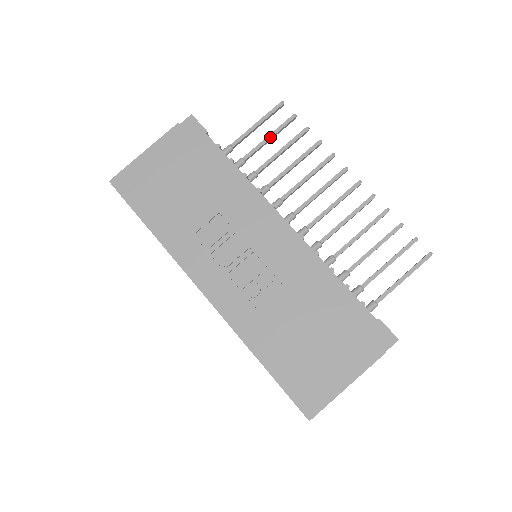
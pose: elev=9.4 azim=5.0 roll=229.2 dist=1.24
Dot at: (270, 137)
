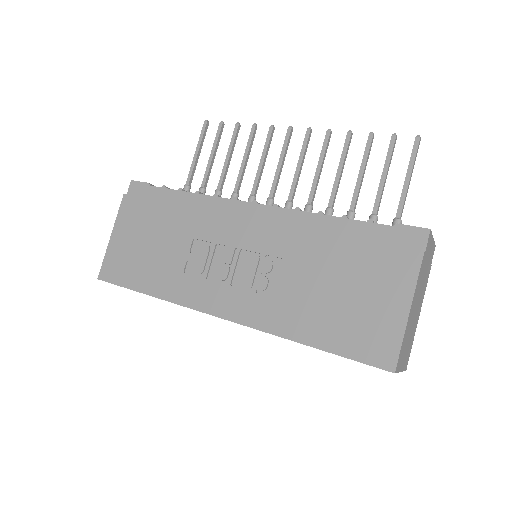
Dot at: (212, 154)
